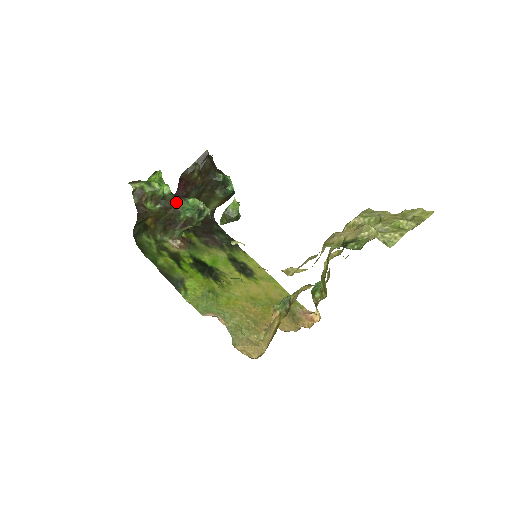
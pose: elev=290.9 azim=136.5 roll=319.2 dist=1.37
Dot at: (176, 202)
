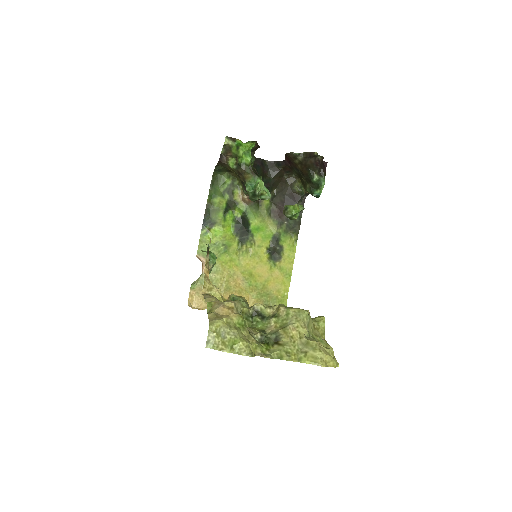
Dot at: (247, 174)
